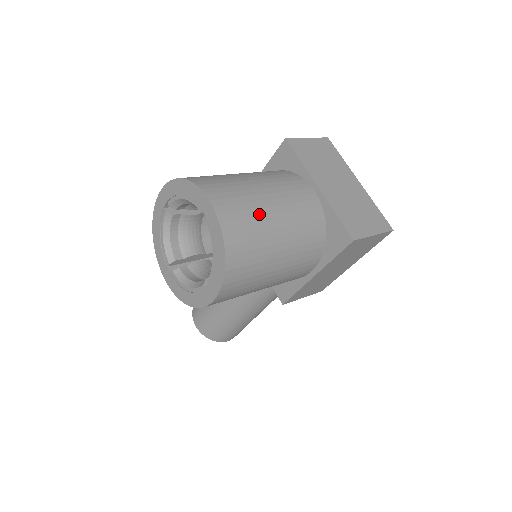
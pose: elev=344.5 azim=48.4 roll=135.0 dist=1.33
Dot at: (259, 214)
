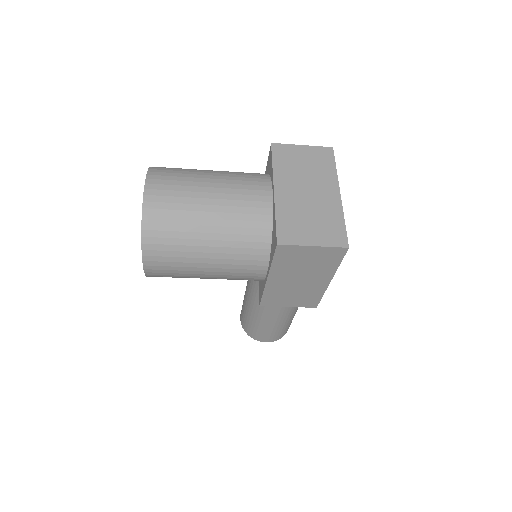
Dot at: (189, 202)
